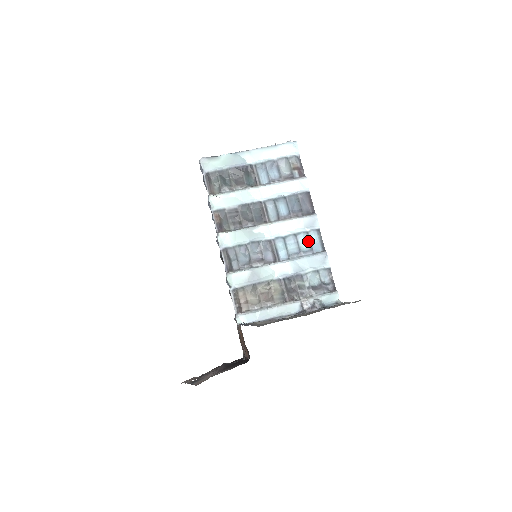
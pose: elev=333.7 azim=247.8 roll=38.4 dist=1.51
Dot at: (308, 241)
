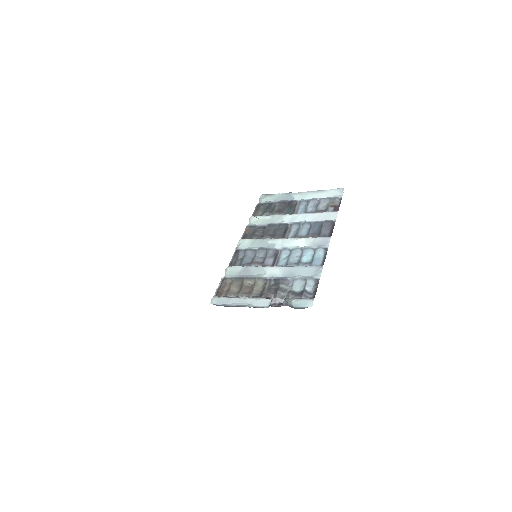
Dot at: (312, 257)
